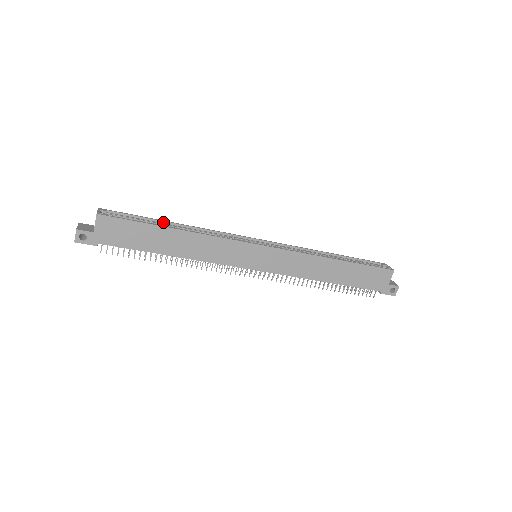
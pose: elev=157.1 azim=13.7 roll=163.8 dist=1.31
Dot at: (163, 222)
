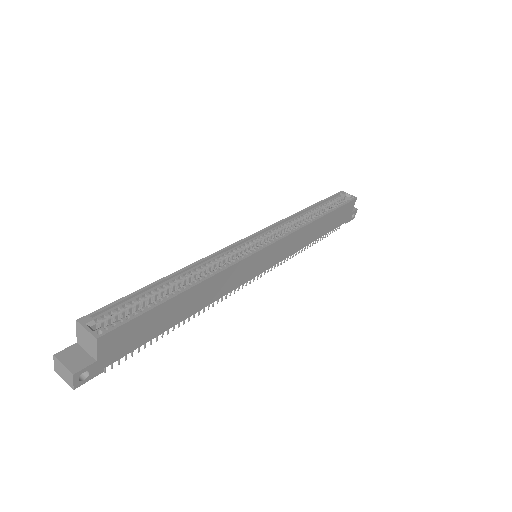
Dot at: (160, 283)
